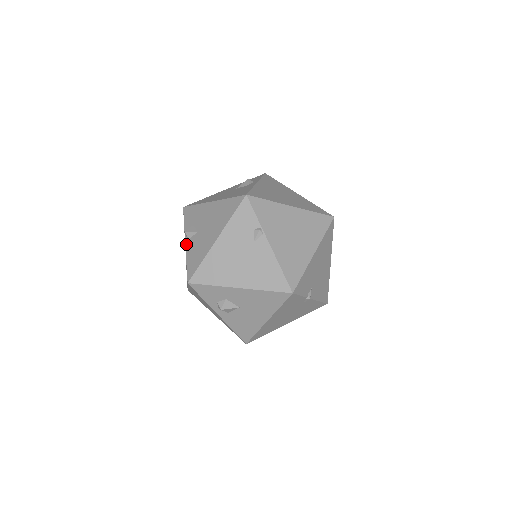
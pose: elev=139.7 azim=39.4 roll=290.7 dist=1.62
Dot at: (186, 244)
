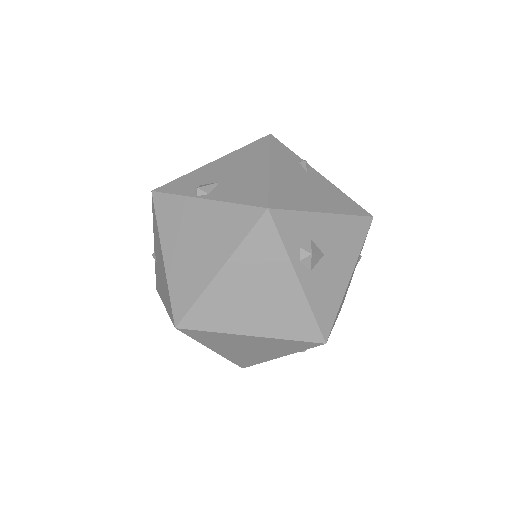
Dot at: (209, 197)
